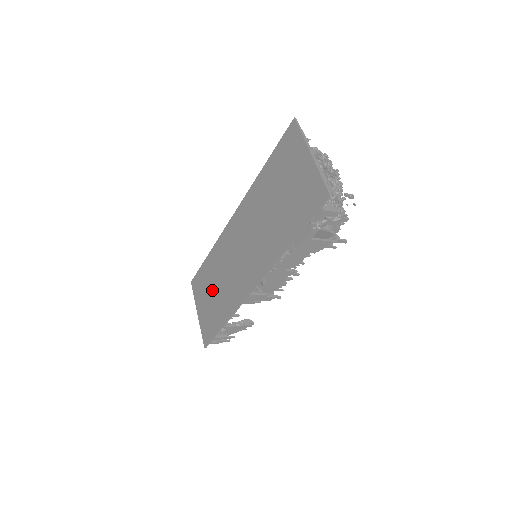
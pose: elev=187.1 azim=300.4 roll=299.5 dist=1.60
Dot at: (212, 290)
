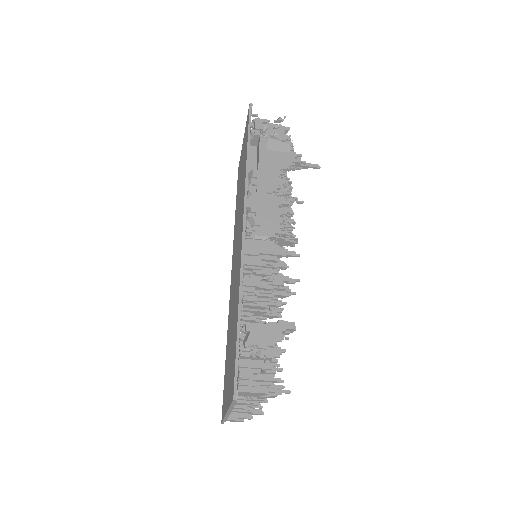
Dot at: (230, 345)
